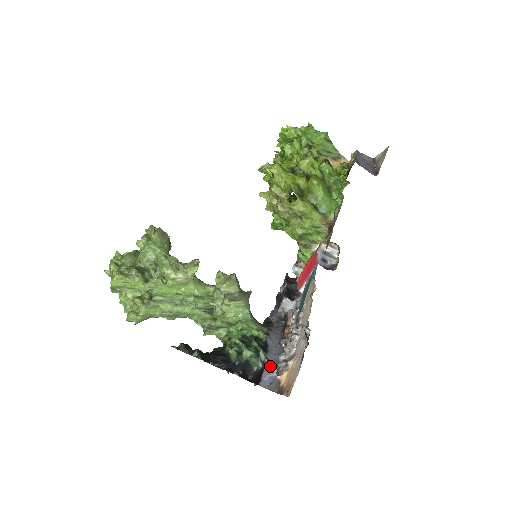
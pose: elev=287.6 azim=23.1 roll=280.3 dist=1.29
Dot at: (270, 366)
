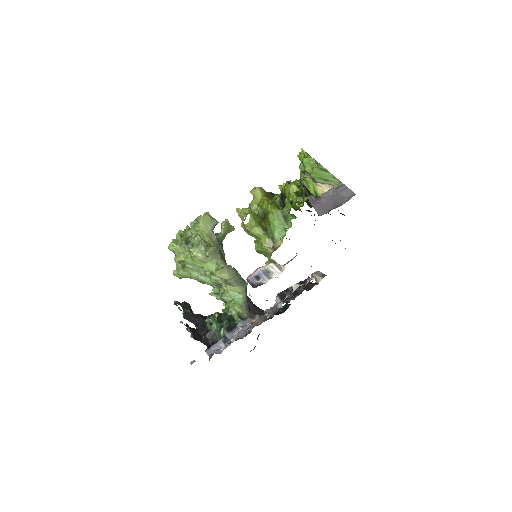
Dot at: (223, 342)
